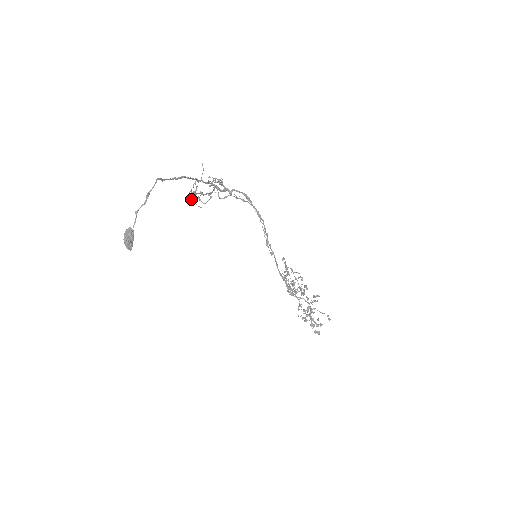
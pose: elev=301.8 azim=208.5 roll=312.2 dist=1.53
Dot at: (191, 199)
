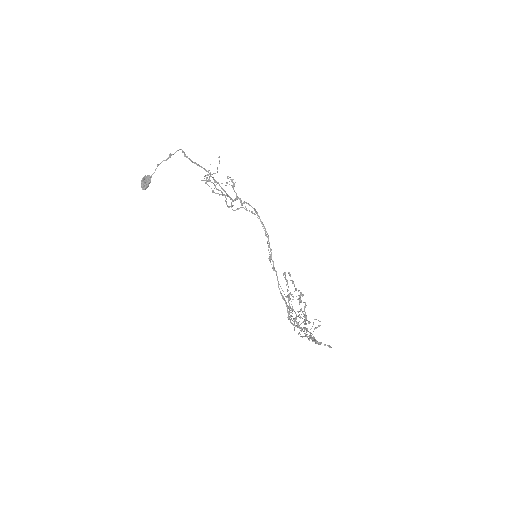
Dot at: (204, 178)
